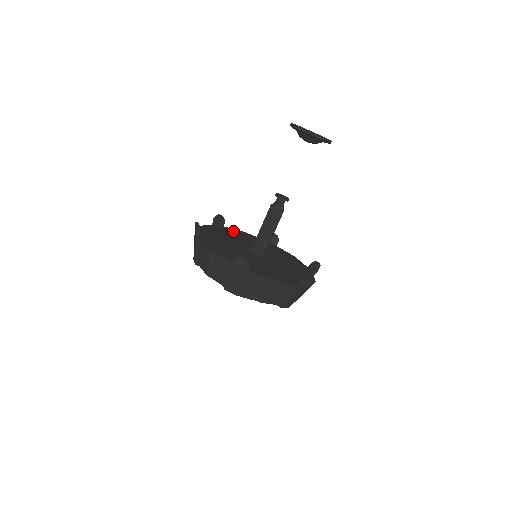
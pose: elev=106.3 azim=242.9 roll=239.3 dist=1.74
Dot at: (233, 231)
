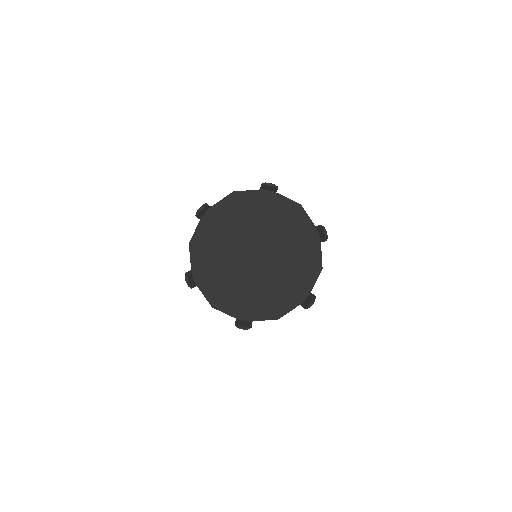
Dot at: (279, 204)
